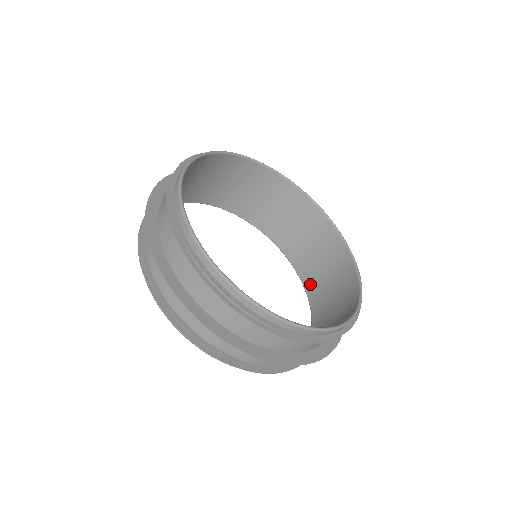
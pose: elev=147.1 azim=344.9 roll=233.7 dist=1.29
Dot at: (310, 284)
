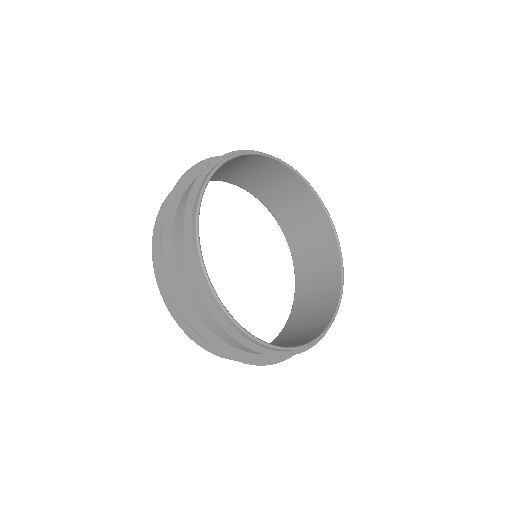
Dot at: (300, 294)
